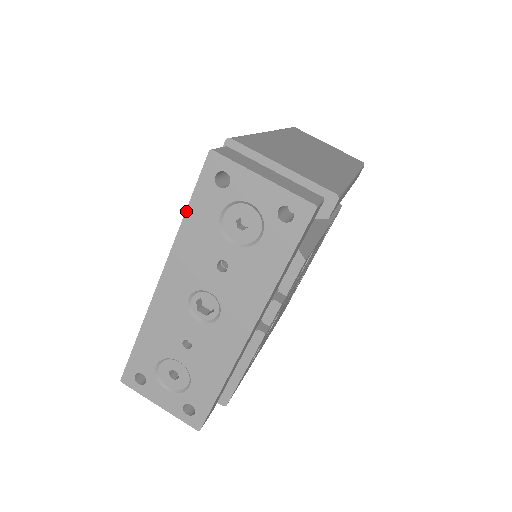
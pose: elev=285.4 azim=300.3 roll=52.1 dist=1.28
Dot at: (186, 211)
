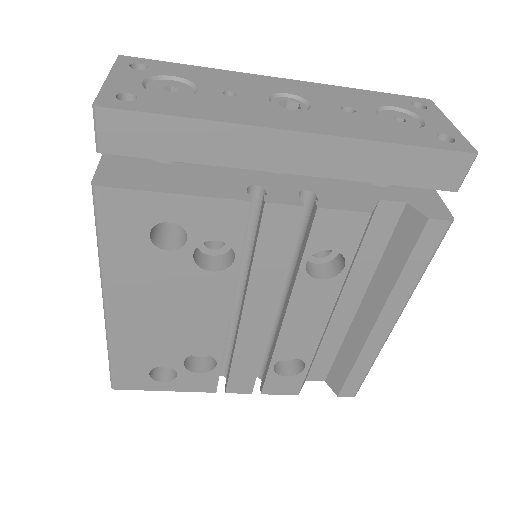
Dot at: (368, 90)
